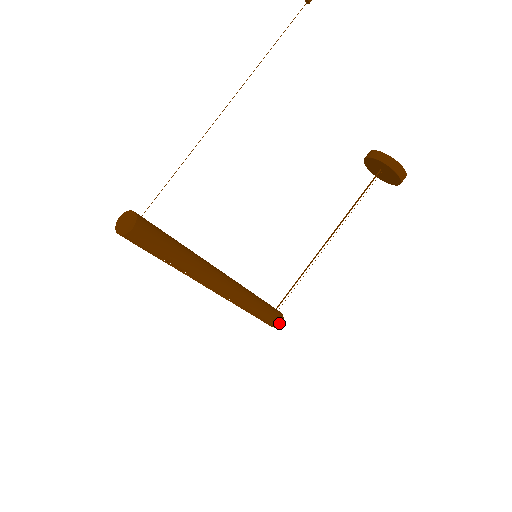
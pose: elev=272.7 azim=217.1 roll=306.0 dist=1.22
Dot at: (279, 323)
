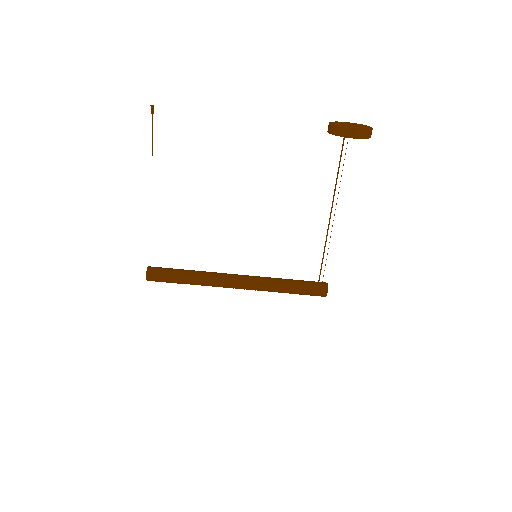
Dot at: (324, 293)
